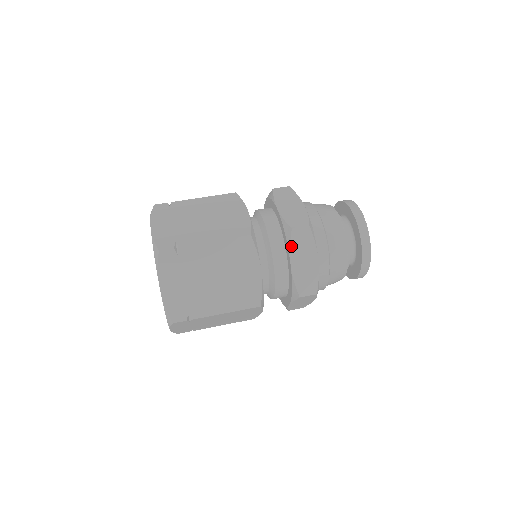
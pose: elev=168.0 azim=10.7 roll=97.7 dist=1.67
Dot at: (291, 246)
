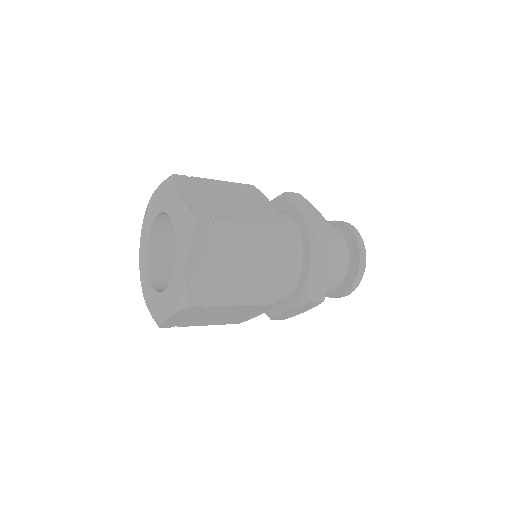
Dot at: (297, 307)
